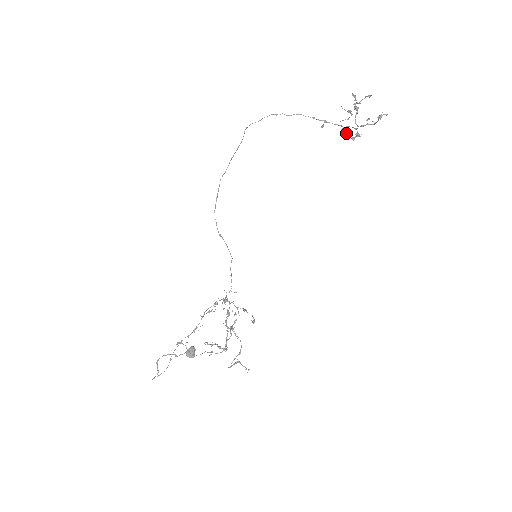
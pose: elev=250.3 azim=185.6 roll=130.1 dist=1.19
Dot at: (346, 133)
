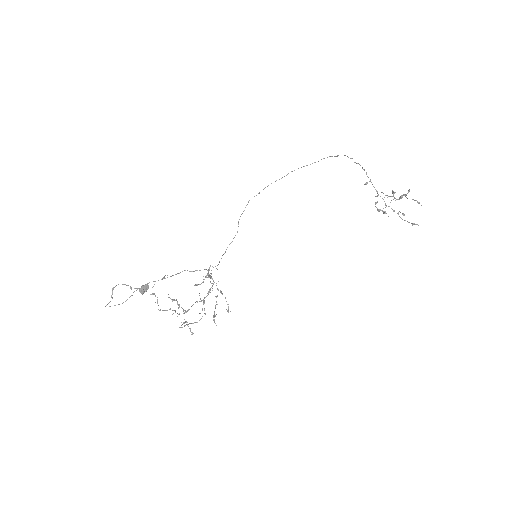
Dot at: (377, 202)
